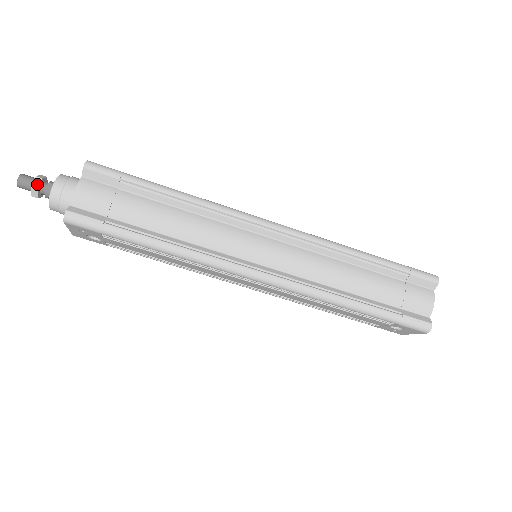
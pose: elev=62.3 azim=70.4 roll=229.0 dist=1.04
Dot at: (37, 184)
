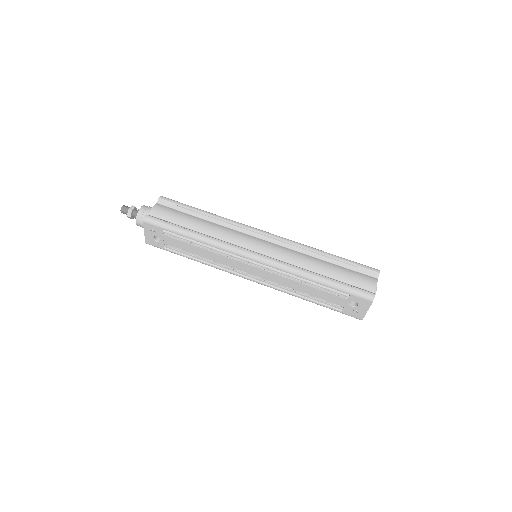
Dot at: (132, 209)
